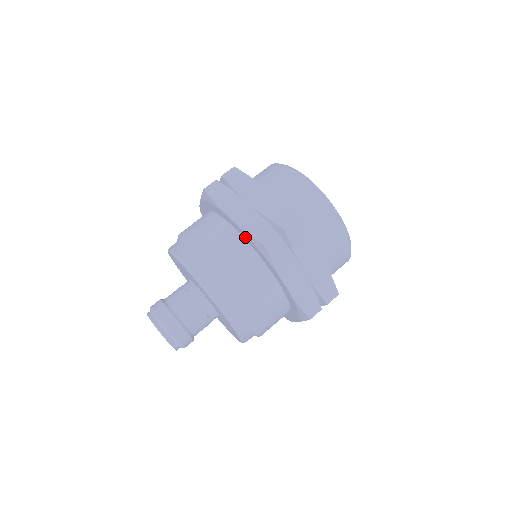
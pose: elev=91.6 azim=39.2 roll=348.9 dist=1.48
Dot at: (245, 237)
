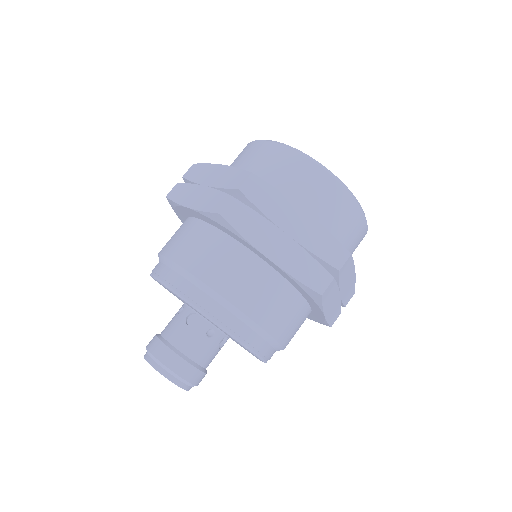
Dot at: (207, 221)
